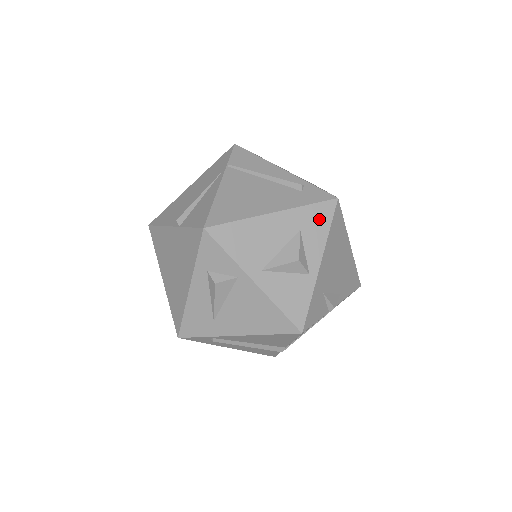
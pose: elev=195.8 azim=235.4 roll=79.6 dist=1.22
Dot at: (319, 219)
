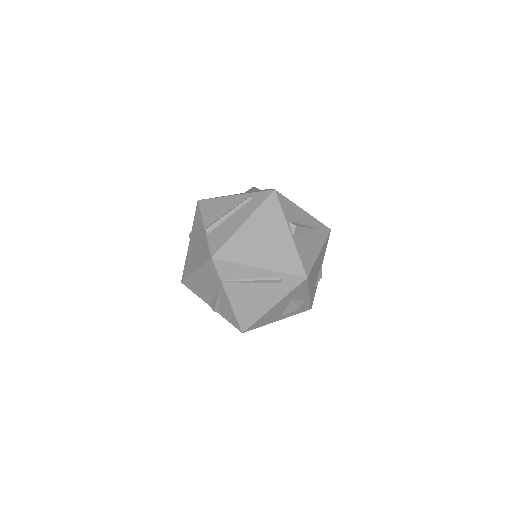
Dot at: (300, 289)
